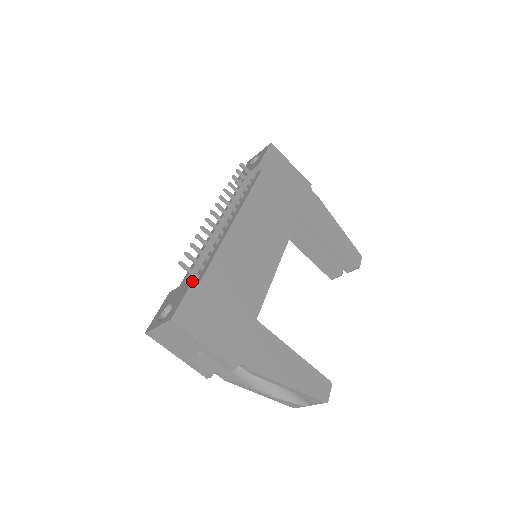
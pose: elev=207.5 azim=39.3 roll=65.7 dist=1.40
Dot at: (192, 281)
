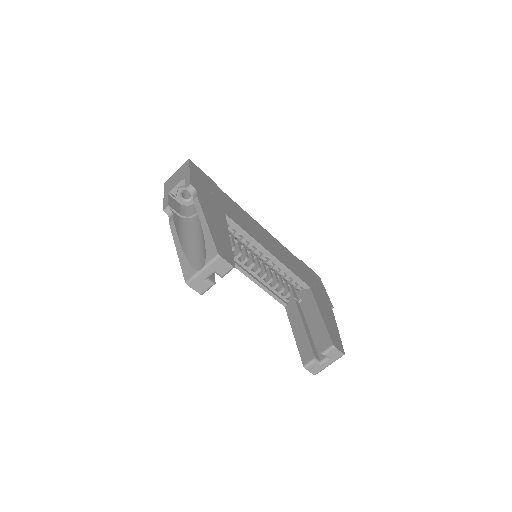
Dot at: (213, 181)
